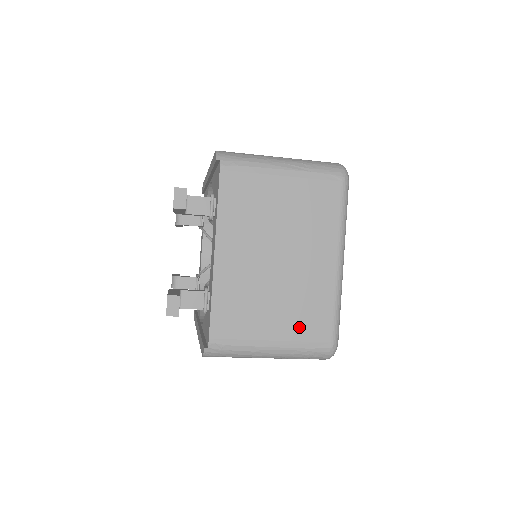
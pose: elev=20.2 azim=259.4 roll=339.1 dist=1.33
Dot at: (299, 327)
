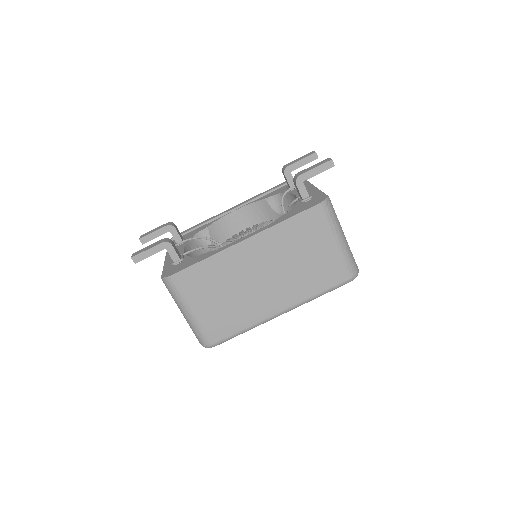
Dot at: occluded
